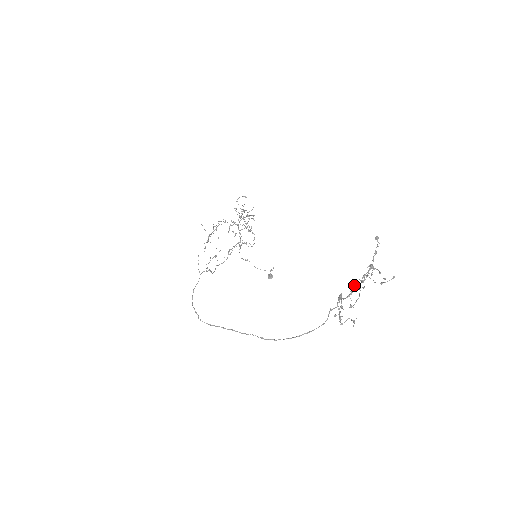
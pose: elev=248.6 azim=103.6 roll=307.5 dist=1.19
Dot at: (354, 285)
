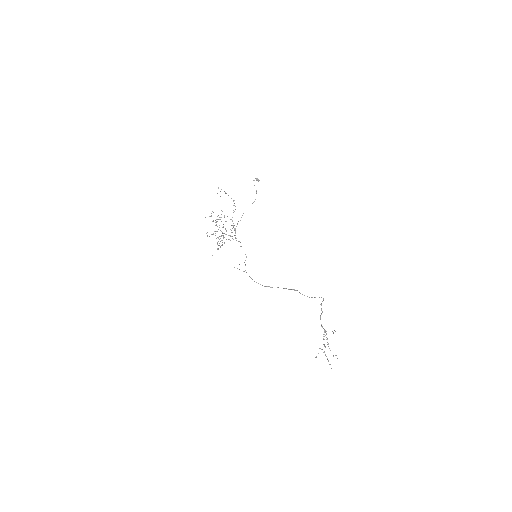
Dot at: (324, 346)
